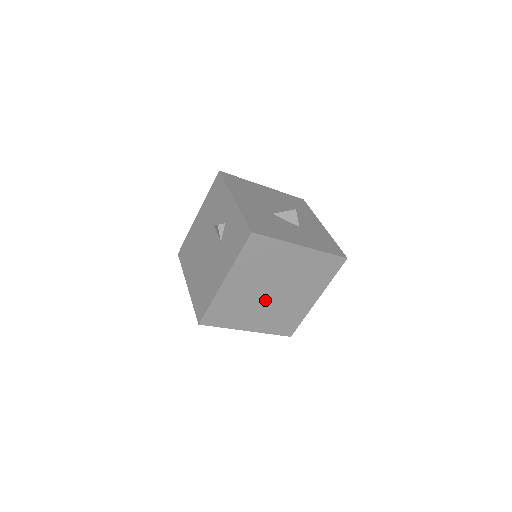
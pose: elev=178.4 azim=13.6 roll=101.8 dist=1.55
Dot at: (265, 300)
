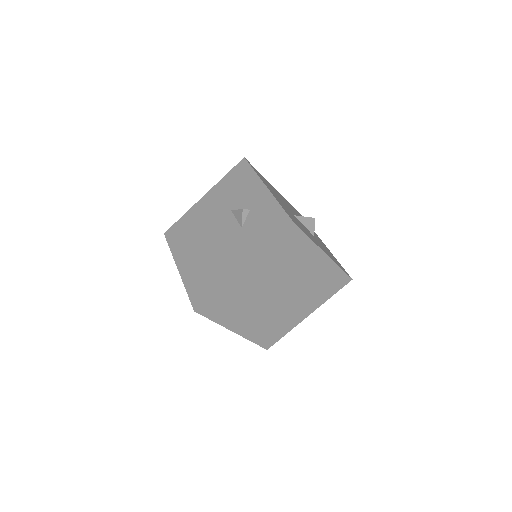
Dot at: (267, 302)
